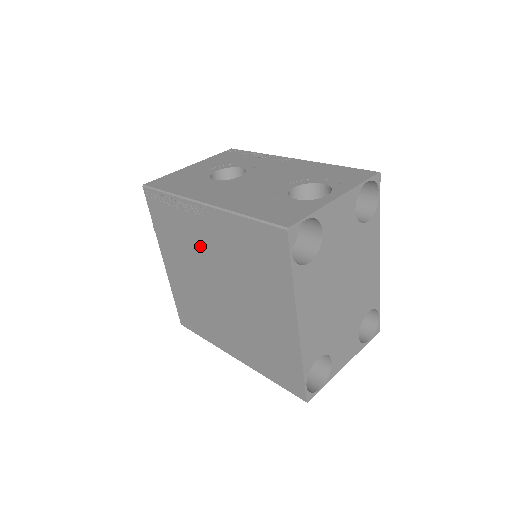
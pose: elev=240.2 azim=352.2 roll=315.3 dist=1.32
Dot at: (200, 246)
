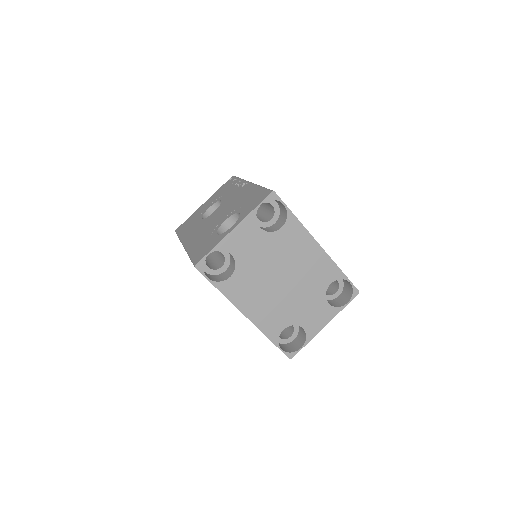
Dot at: occluded
